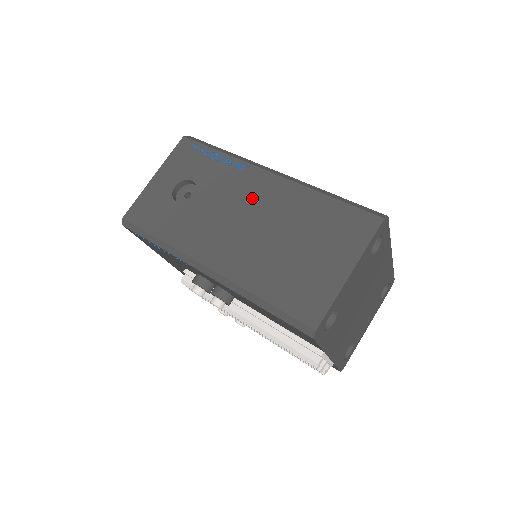
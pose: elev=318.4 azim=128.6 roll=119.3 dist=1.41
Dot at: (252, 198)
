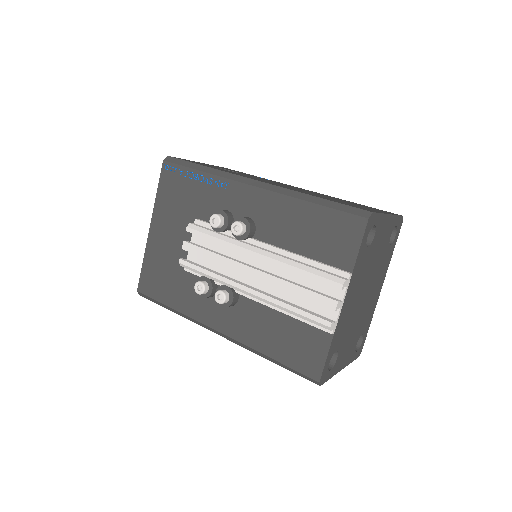
Dot at: occluded
